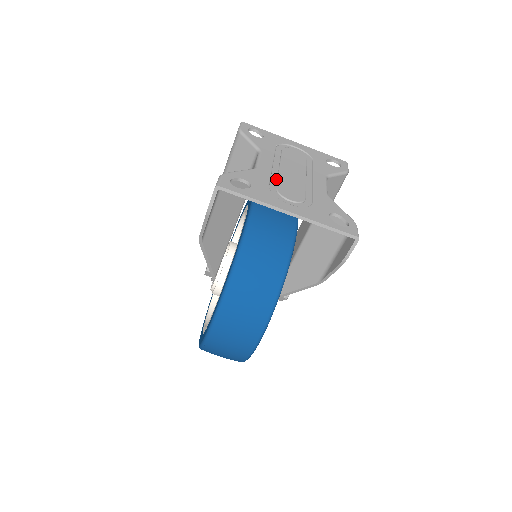
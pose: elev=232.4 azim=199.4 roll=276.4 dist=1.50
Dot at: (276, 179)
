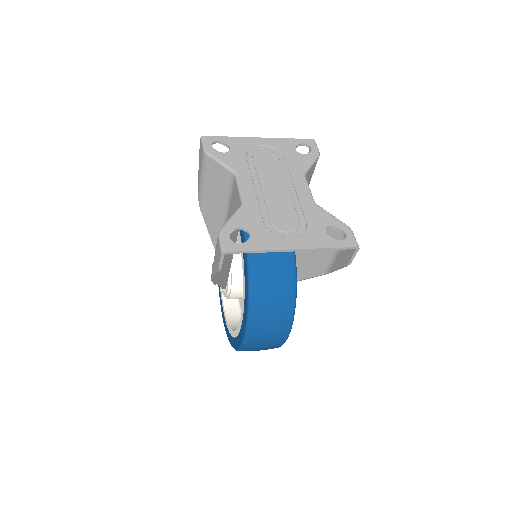
Dot at: (265, 208)
